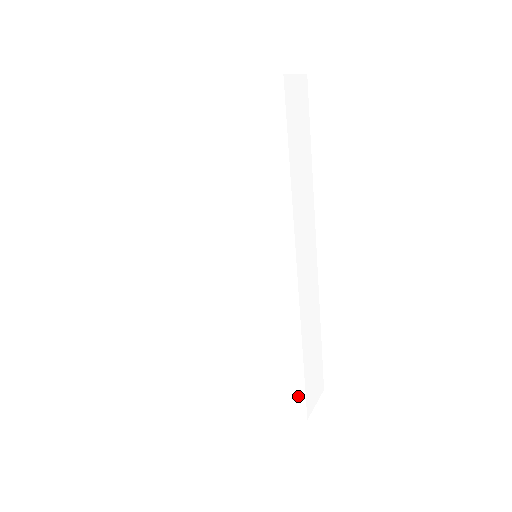
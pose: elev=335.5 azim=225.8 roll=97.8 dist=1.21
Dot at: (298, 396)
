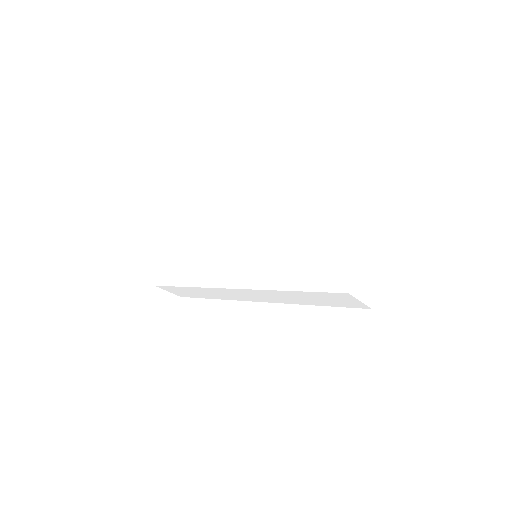
Dot at: occluded
